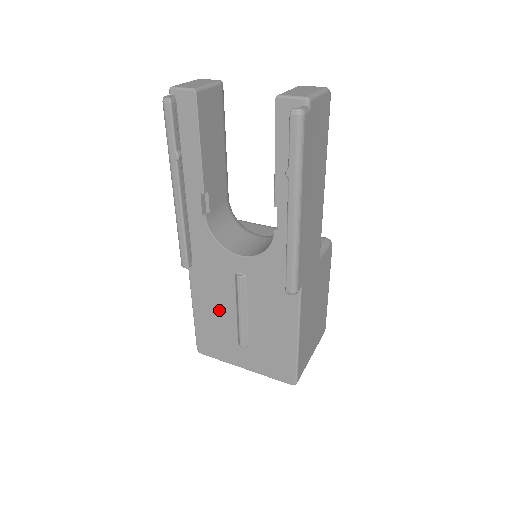
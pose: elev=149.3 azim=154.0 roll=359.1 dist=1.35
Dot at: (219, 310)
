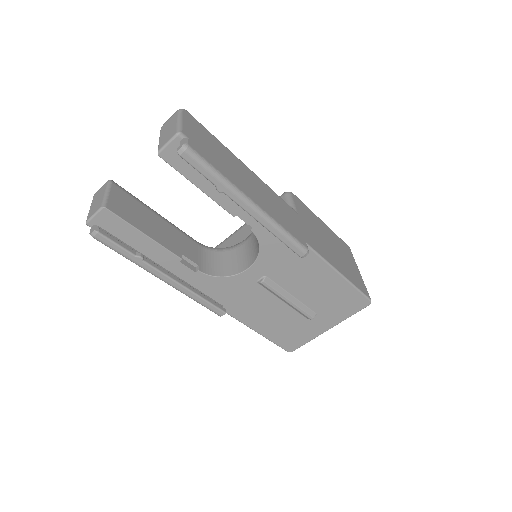
Dot at: (273, 314)
